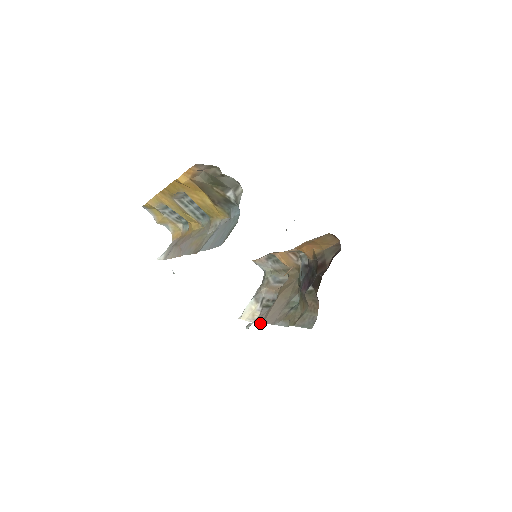
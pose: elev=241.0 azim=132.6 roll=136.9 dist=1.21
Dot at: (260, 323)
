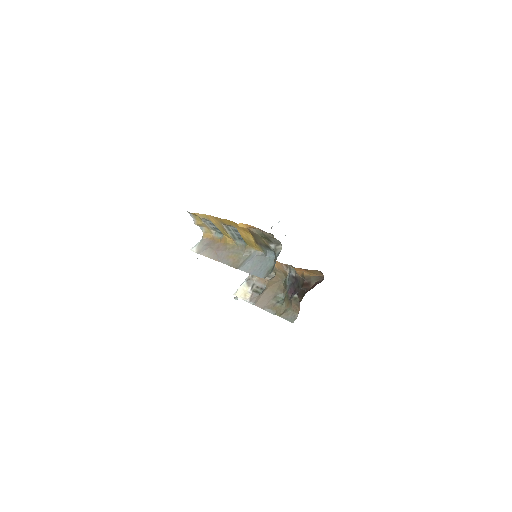
Dot at: occluded
